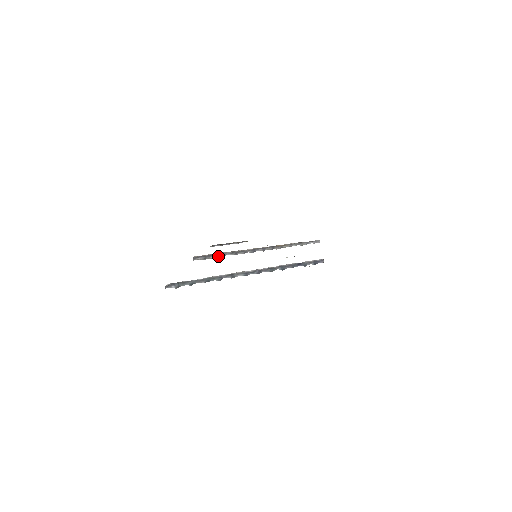
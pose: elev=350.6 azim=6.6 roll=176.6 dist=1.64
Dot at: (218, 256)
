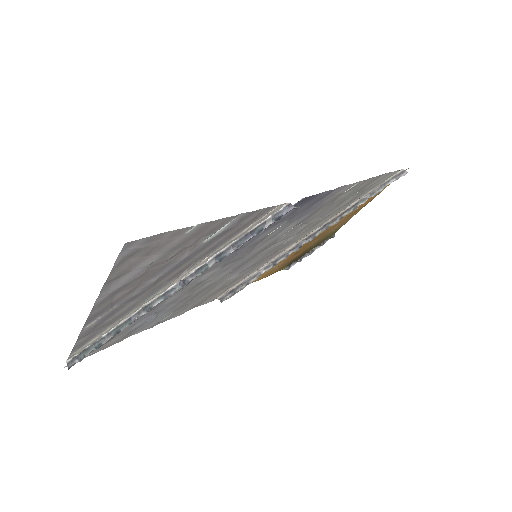
Dot at: (251, 281)
